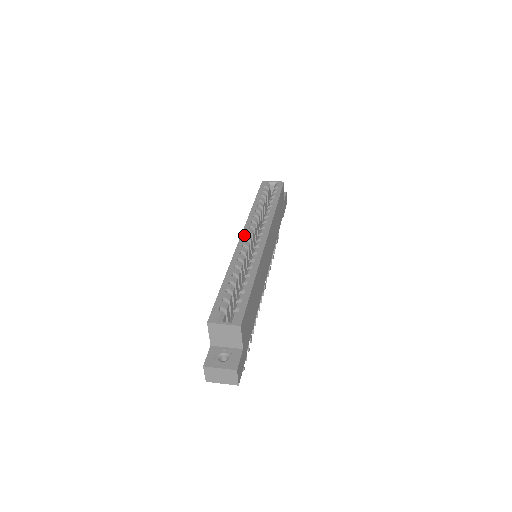
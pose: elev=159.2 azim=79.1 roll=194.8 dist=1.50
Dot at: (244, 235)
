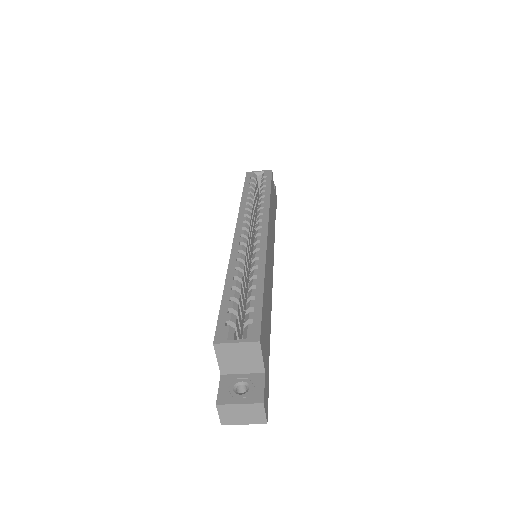
Dot at: (238, 231)
